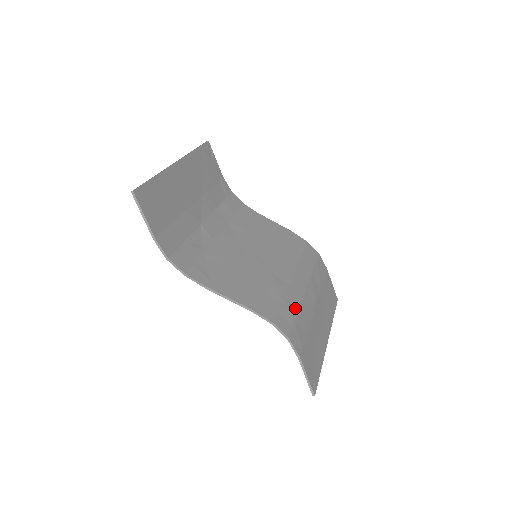
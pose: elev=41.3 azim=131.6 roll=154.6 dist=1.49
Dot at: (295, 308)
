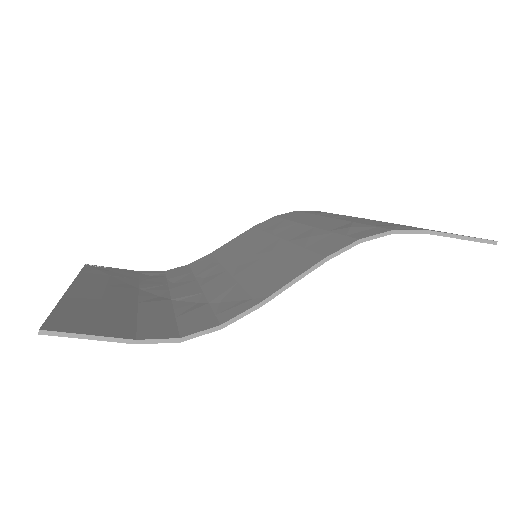
Dot at: (351, 225)
